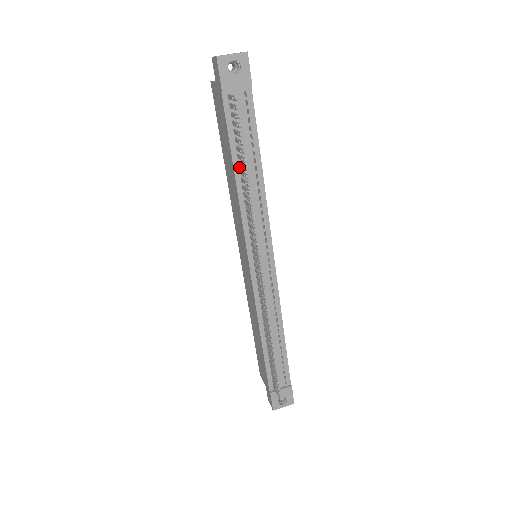
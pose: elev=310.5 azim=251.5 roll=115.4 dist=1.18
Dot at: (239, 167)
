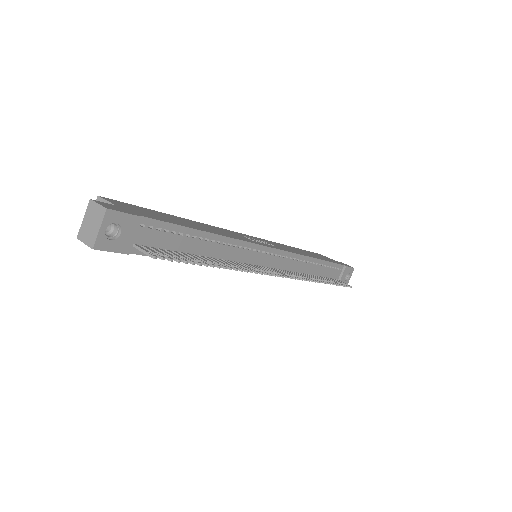
Dot at: occluded
